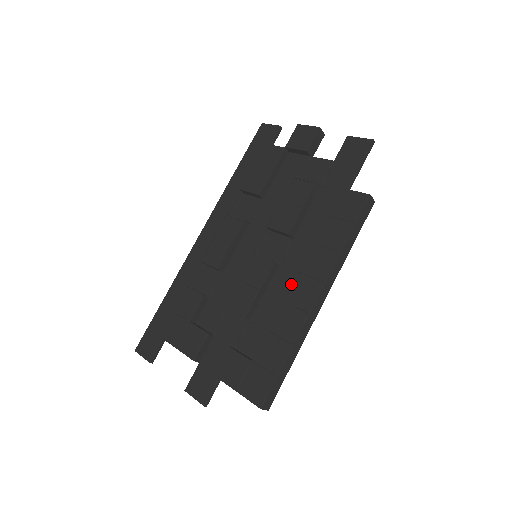
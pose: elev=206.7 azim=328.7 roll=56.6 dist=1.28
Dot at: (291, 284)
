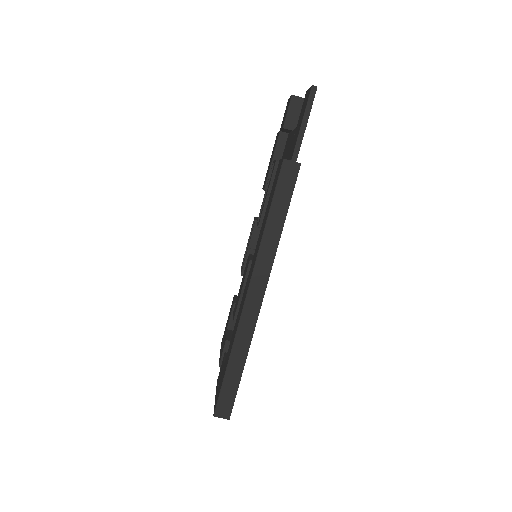
Dot at: occluded
